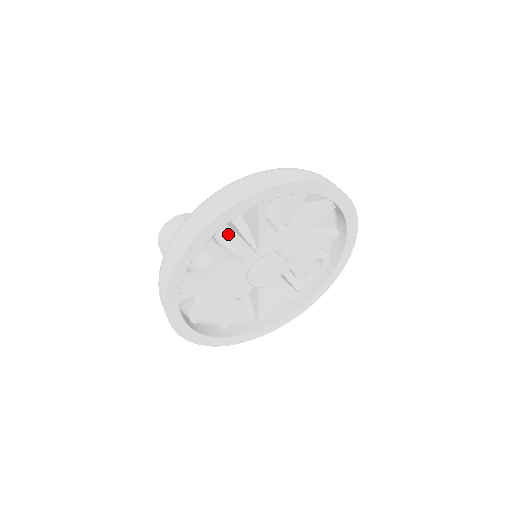
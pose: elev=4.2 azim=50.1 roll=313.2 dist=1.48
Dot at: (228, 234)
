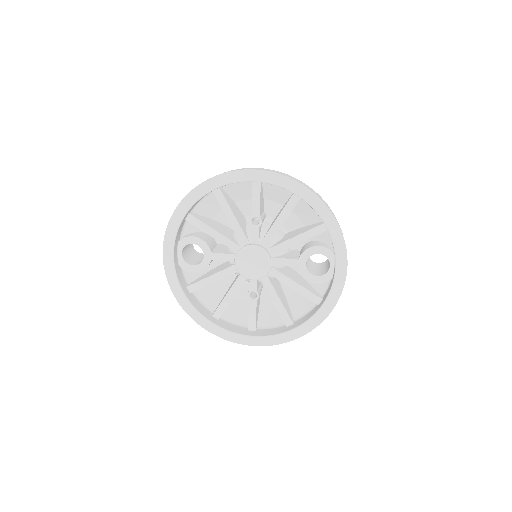
Dot at: (205, 229)
